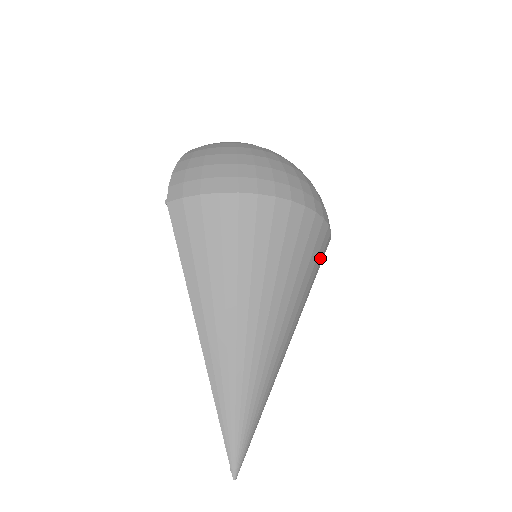
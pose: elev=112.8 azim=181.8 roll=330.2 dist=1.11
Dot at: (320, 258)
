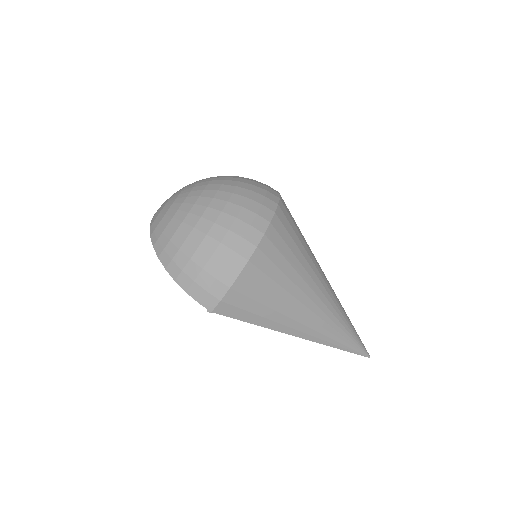
Dot at: occluded
